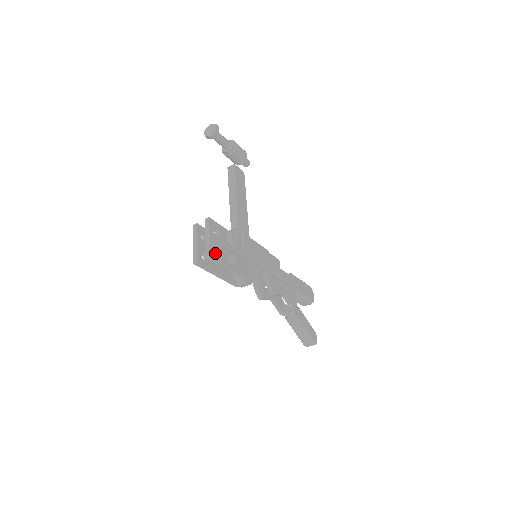
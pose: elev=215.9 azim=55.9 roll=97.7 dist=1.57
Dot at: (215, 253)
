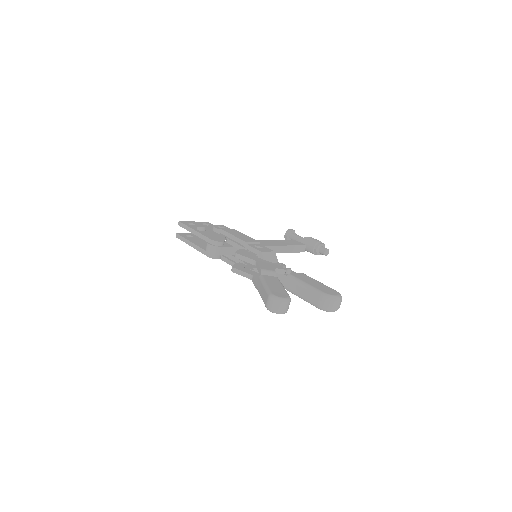
Dot at: (187, 223)
